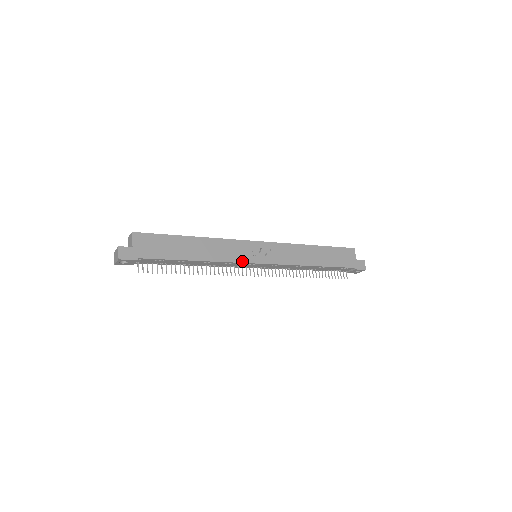
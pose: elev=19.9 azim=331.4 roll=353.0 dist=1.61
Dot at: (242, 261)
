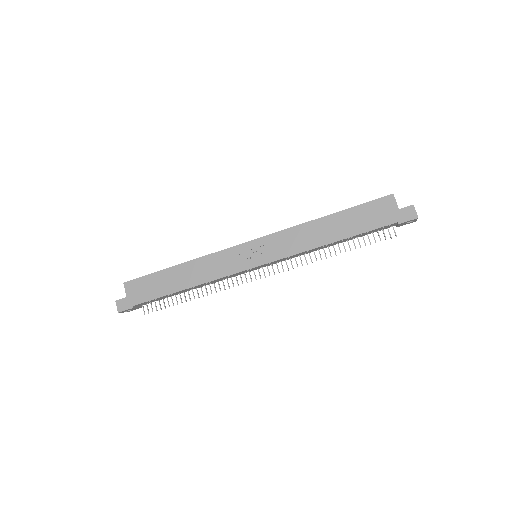
Dot at: (234, 272)
